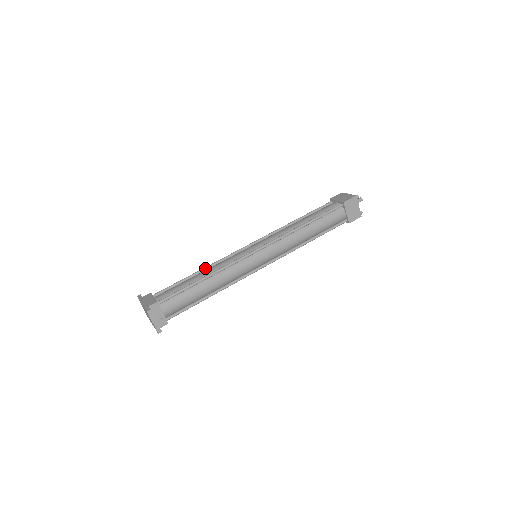
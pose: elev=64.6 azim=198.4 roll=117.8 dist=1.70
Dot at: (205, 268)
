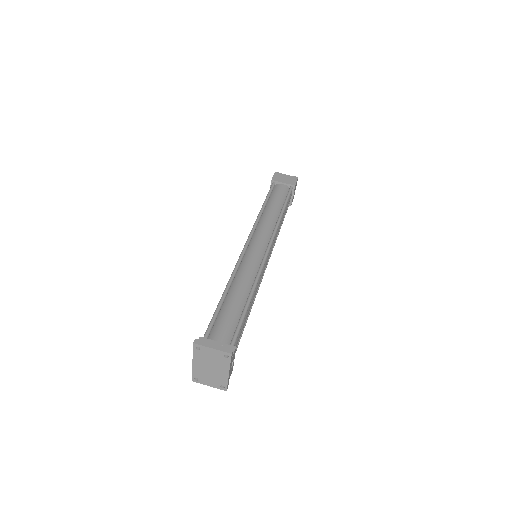
Dot at: occluded
